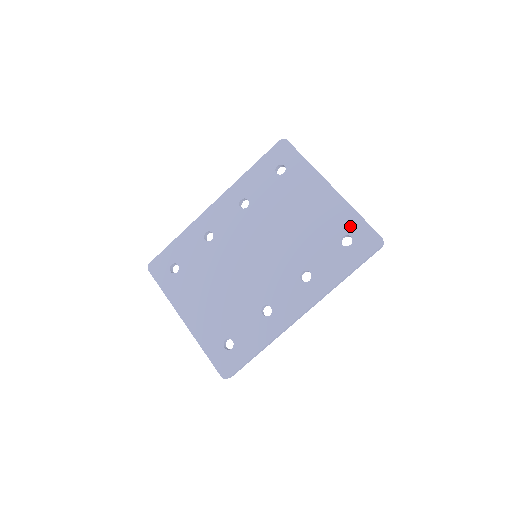
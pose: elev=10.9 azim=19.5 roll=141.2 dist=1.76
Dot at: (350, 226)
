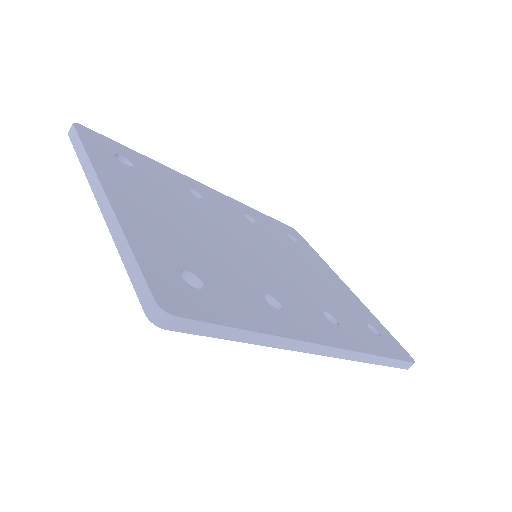
Dot at: (375, 323)
